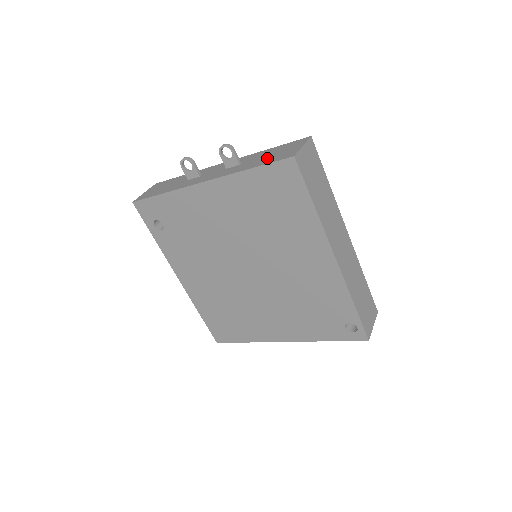
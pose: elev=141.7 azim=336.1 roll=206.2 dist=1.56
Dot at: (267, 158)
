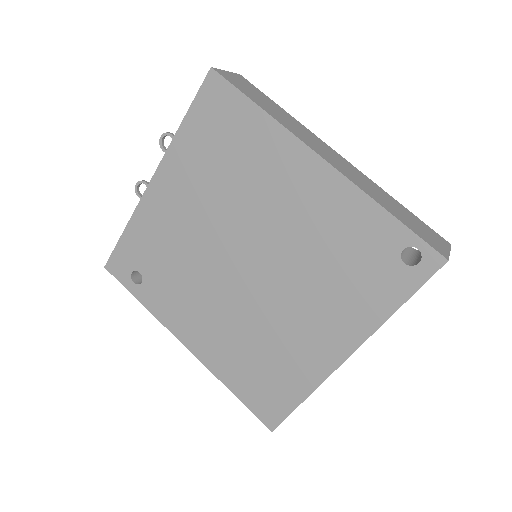
Dot at: occluded
